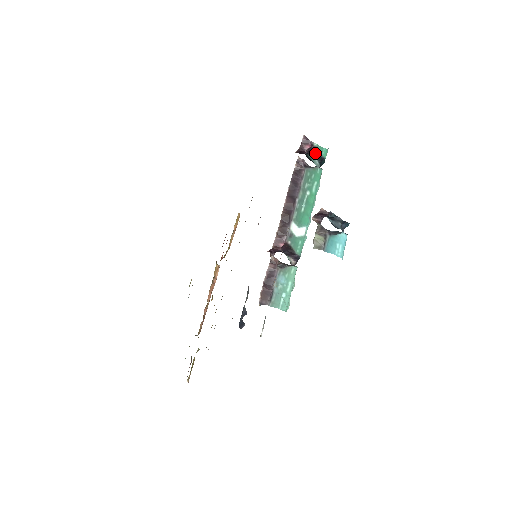
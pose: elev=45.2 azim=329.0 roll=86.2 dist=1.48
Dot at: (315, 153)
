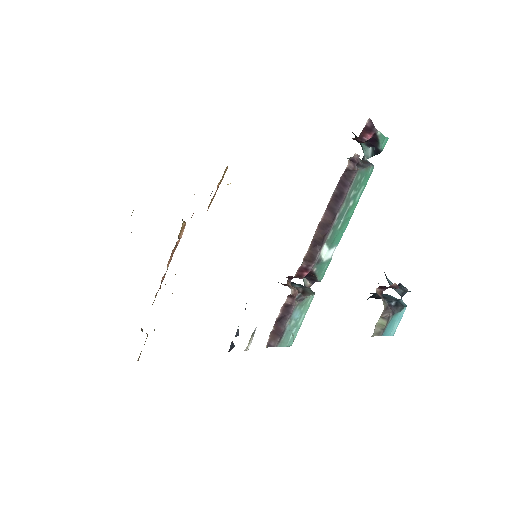
Dot at: (373, 144)
